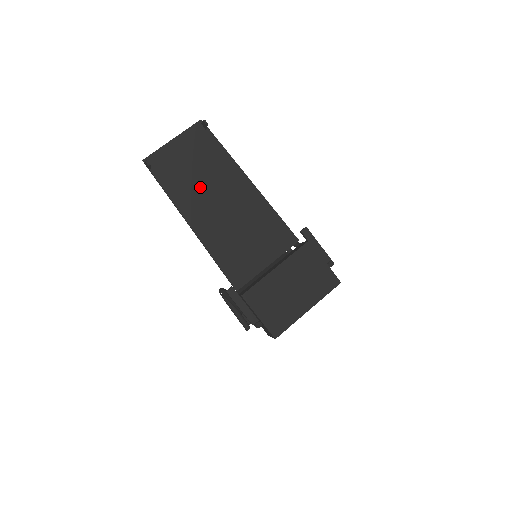
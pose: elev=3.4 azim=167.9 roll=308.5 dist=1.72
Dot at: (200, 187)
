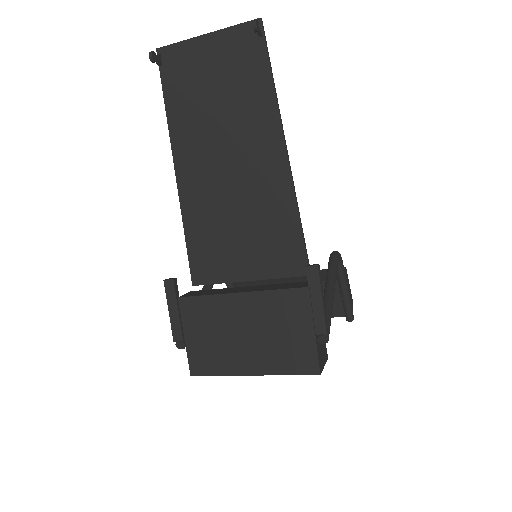
Dot at: (211, 123)
